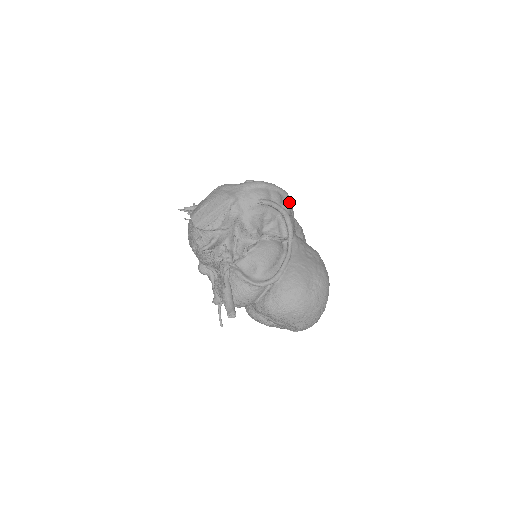
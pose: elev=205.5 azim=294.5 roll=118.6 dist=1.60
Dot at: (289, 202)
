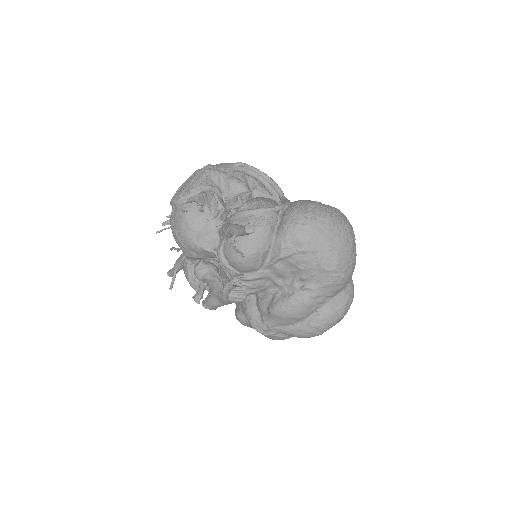
Dot at: occluded
